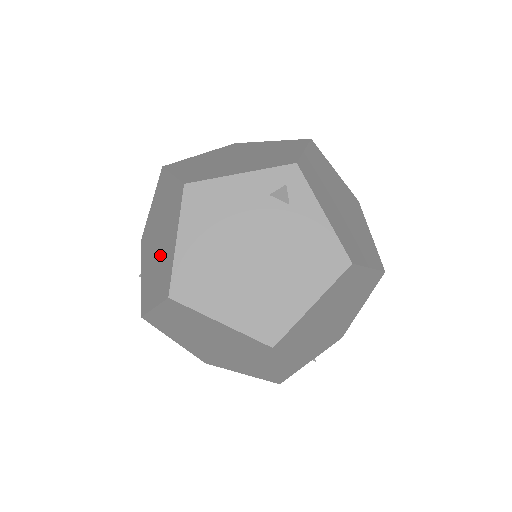
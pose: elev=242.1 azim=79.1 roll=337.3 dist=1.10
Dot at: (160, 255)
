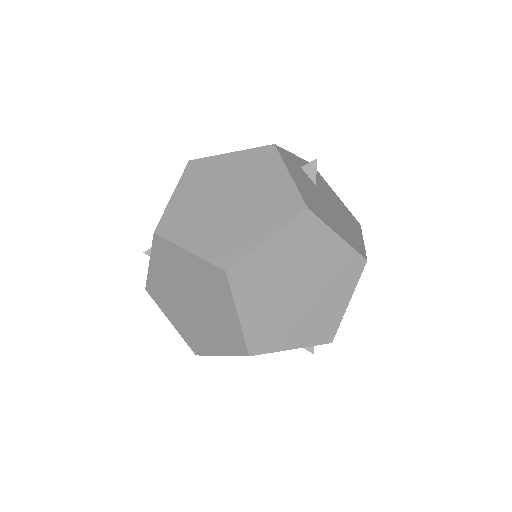
Dot at: (193, 319)
